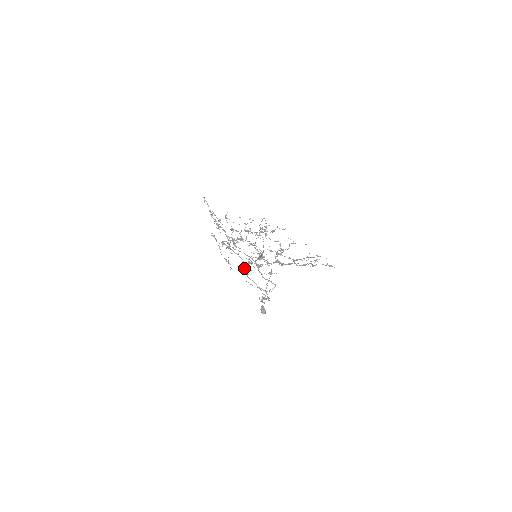
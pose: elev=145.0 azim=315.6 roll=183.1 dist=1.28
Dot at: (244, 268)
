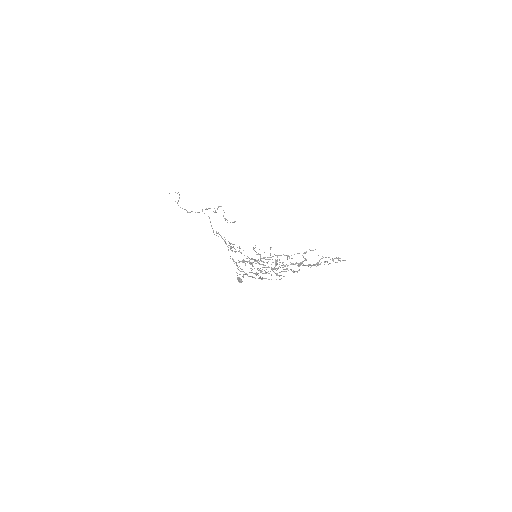
Dot at: occluded
